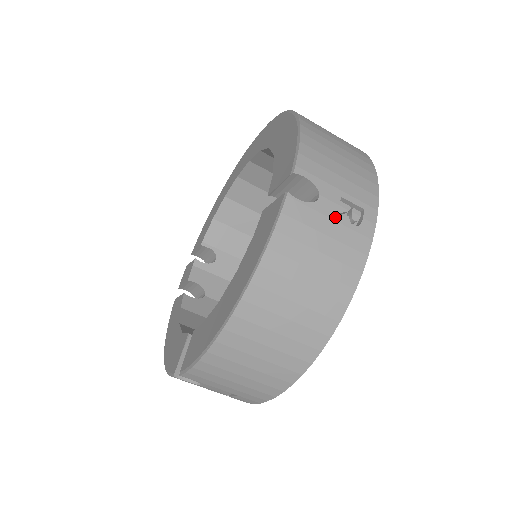
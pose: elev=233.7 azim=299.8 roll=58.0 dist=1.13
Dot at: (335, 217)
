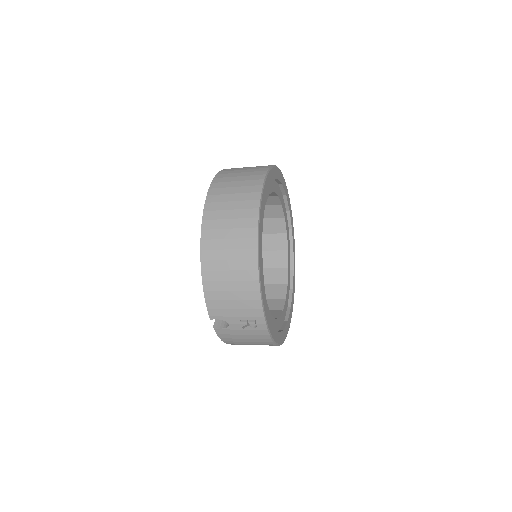
Dot at: (242, 328)
